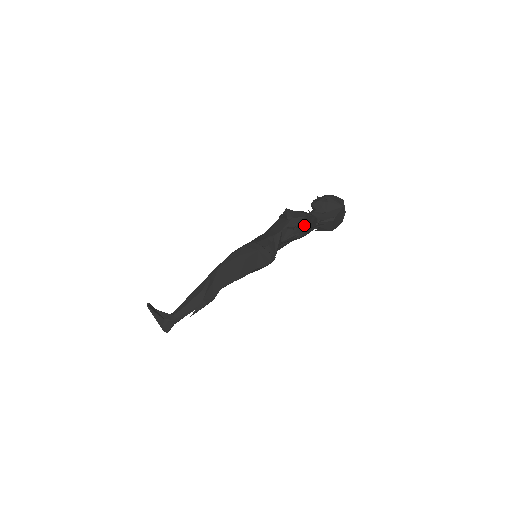
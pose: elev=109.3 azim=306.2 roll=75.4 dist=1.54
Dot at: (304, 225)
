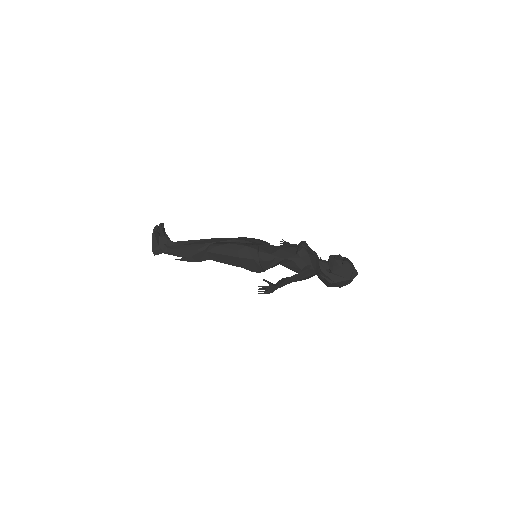
Dot at: (286, 281)
